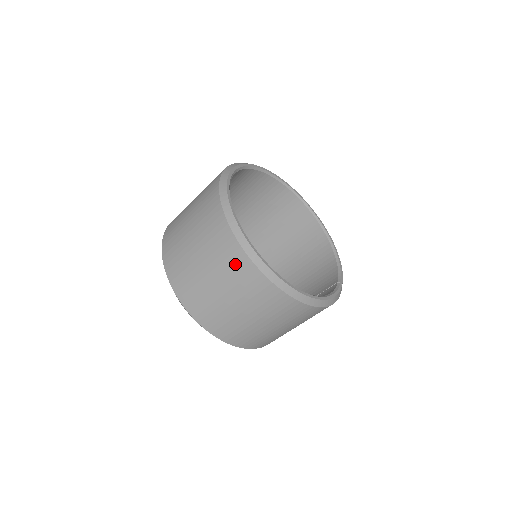
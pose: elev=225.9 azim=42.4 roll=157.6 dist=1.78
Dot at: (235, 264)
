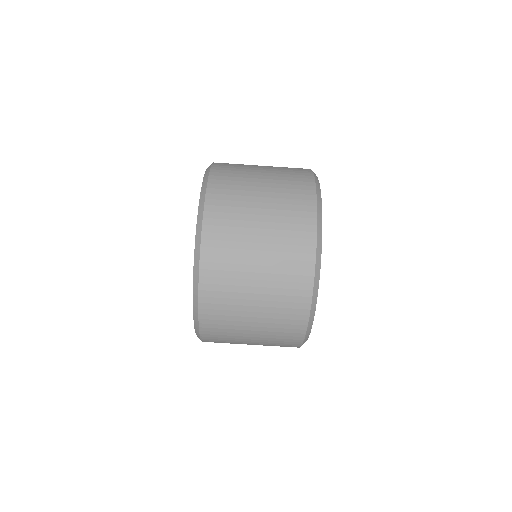
Dot at: (290, 322)
